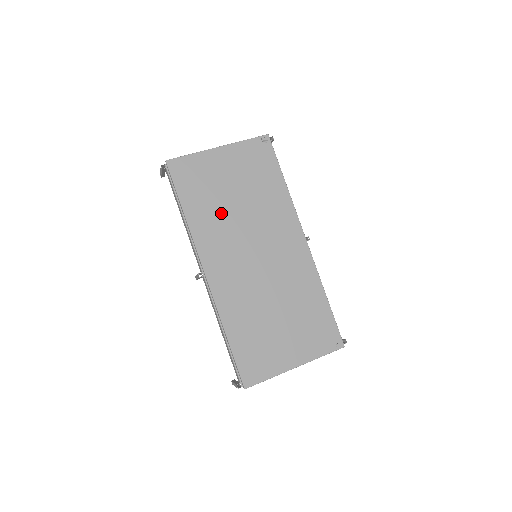
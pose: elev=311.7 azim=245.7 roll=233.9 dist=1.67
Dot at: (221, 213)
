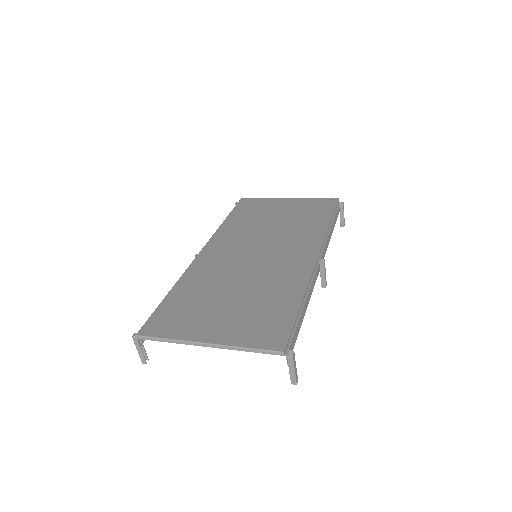
Dot at: (252, 226)
